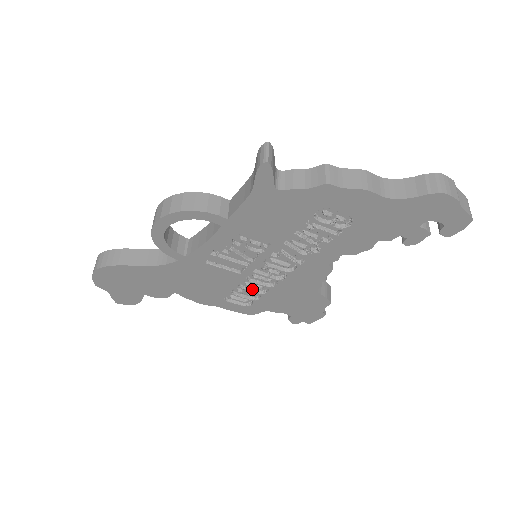
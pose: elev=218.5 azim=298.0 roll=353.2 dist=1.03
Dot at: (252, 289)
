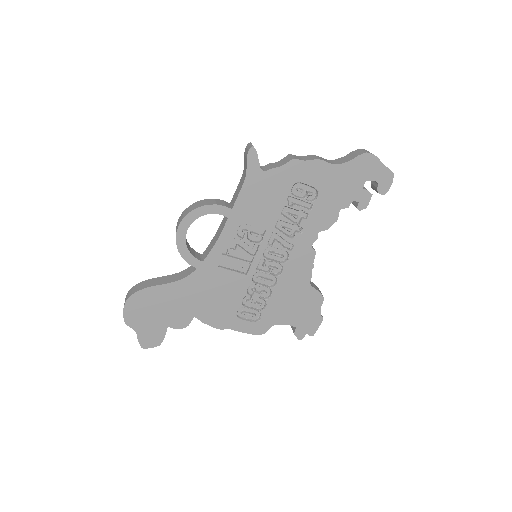
Dot at: (258, 295)
